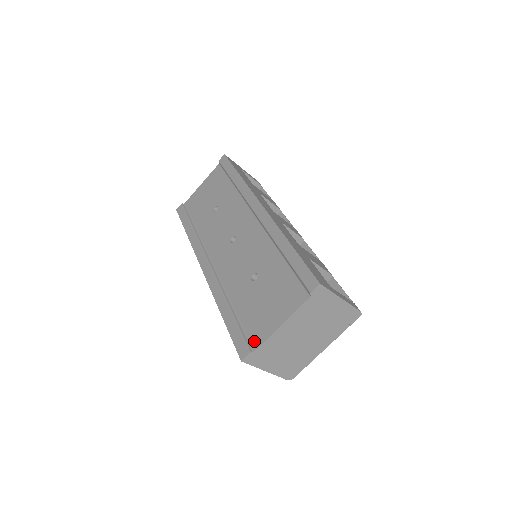
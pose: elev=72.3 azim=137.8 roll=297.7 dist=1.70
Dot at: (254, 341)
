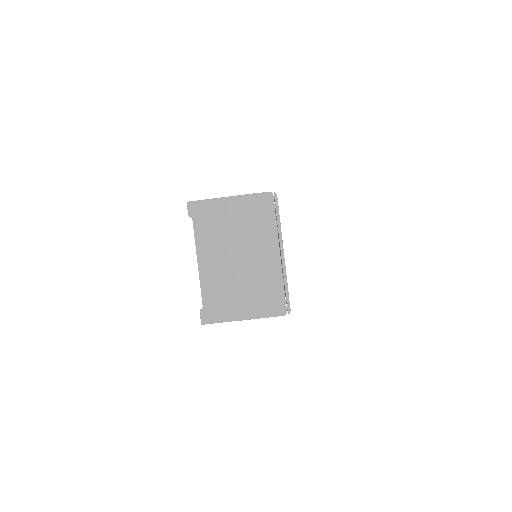
Dot at: occluded
